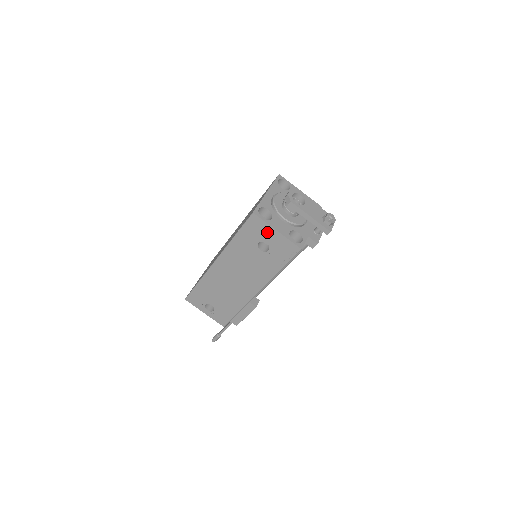
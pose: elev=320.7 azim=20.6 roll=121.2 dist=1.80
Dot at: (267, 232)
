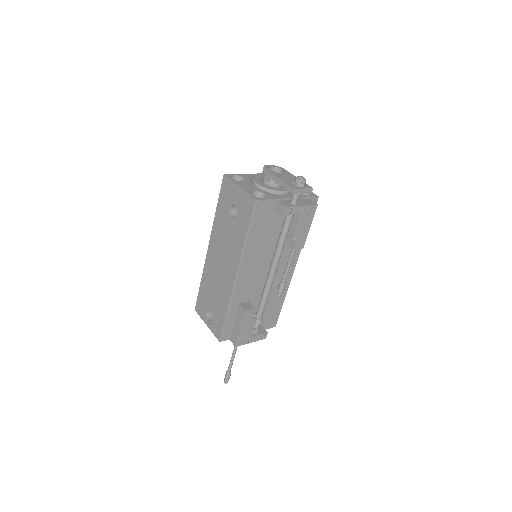
Dot at: (234, 191)
